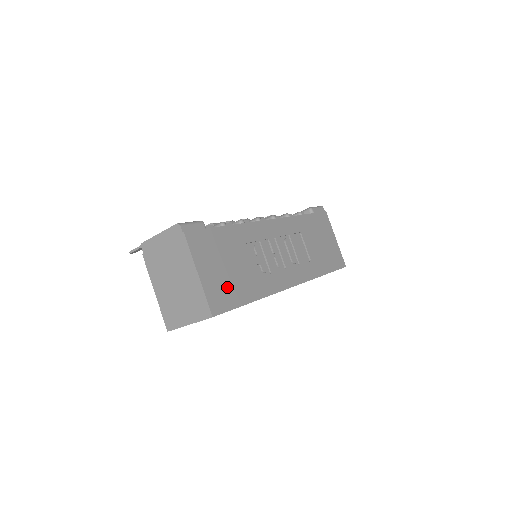
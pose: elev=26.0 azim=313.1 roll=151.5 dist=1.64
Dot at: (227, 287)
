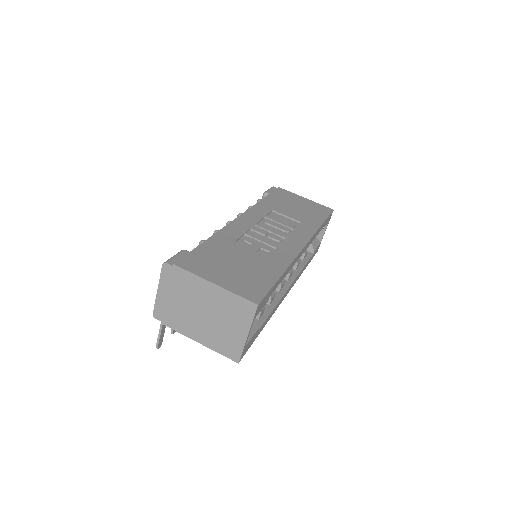
Dot at: (249, 278)
